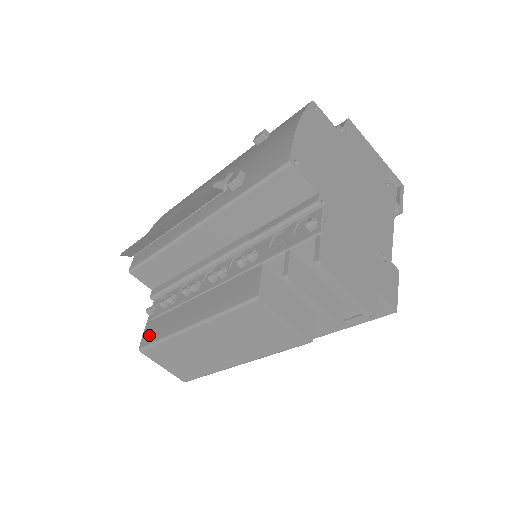
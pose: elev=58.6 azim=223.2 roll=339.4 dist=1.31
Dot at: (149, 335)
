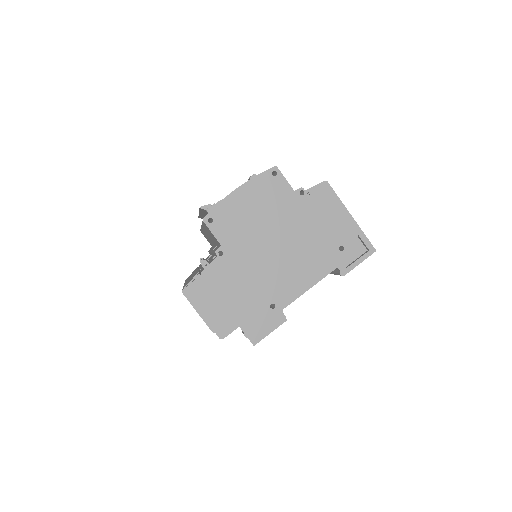
Dot at: occluded
